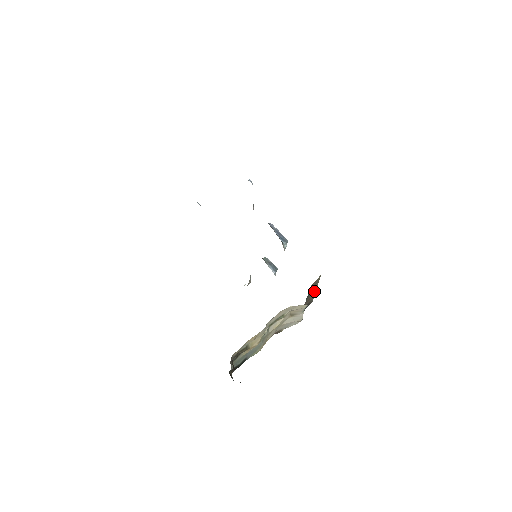
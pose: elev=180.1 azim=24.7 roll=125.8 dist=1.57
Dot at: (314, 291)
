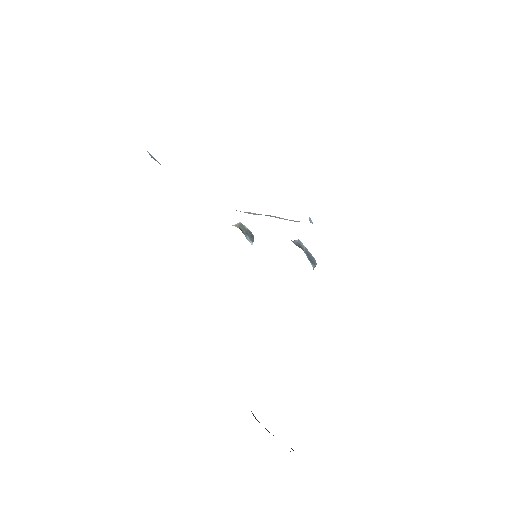
Dot at: occluded
